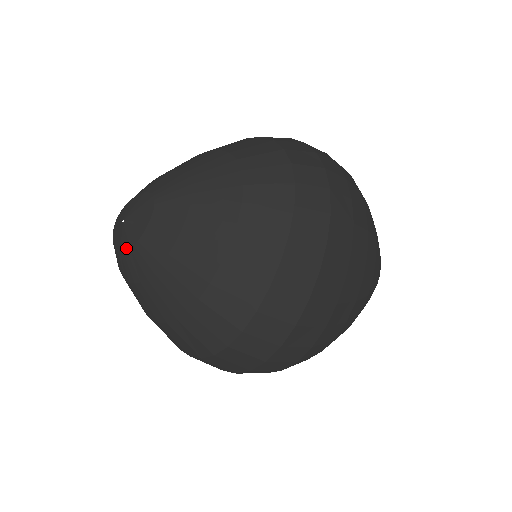
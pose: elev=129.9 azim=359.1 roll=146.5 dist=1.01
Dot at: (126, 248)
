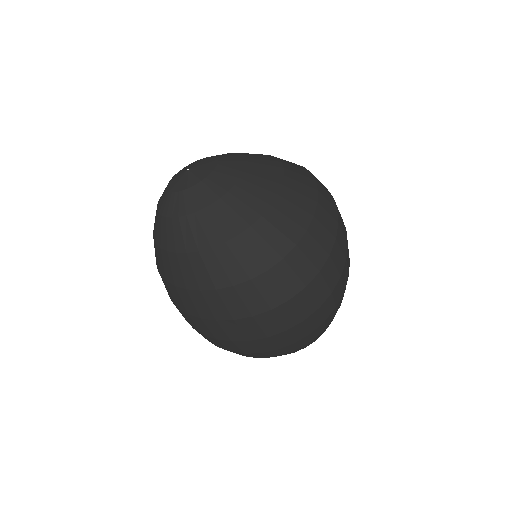
Dot at: (196, 182)
